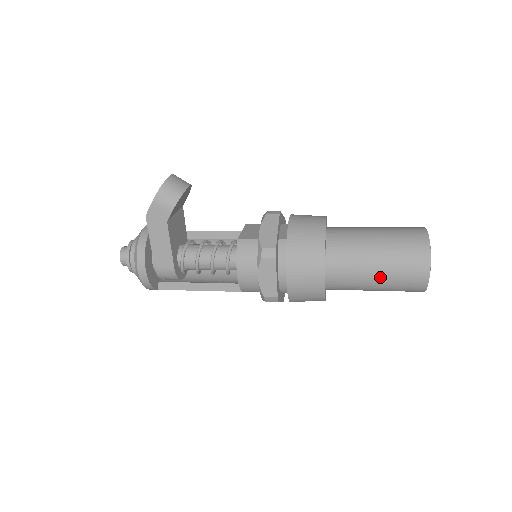
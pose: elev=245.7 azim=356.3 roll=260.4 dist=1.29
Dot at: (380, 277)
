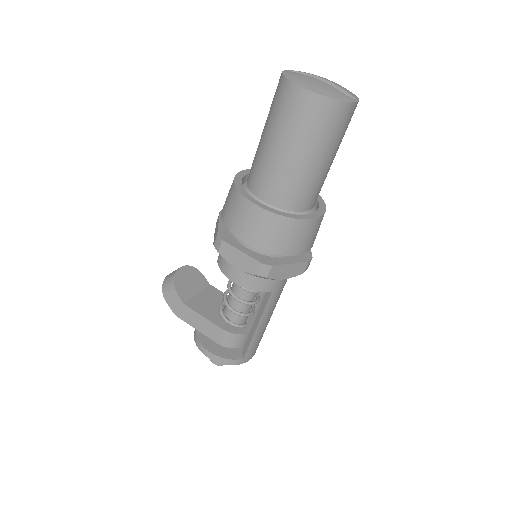
Dot at: (290, 148)
